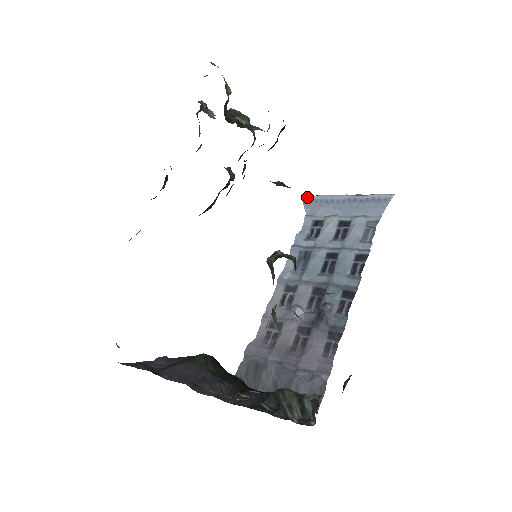
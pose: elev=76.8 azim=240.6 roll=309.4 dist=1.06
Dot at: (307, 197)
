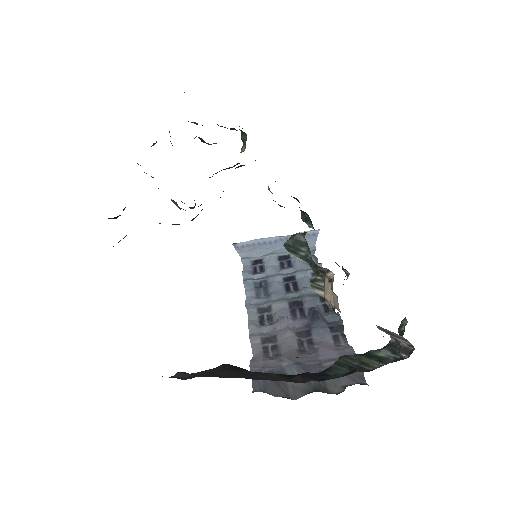
Dot at: (238, 244)
